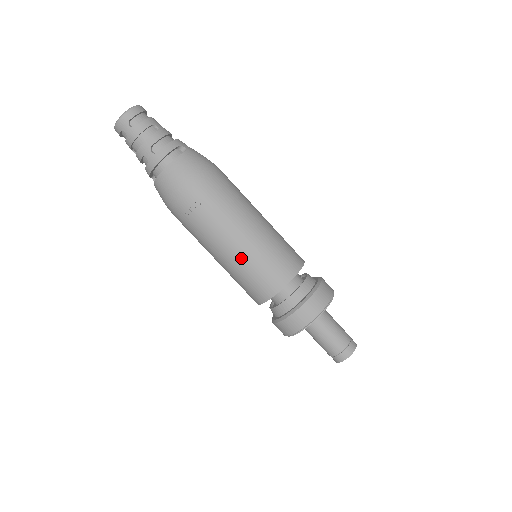
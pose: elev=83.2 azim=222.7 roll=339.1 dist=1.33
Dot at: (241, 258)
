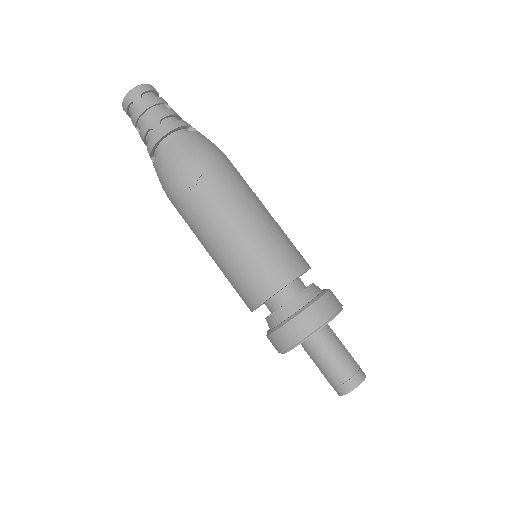
Dot at: (244, 243)
